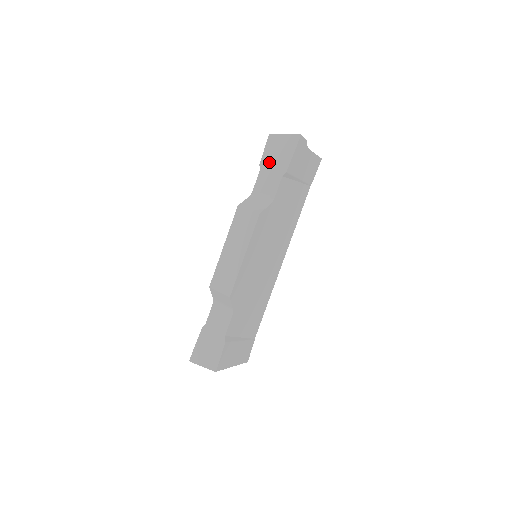
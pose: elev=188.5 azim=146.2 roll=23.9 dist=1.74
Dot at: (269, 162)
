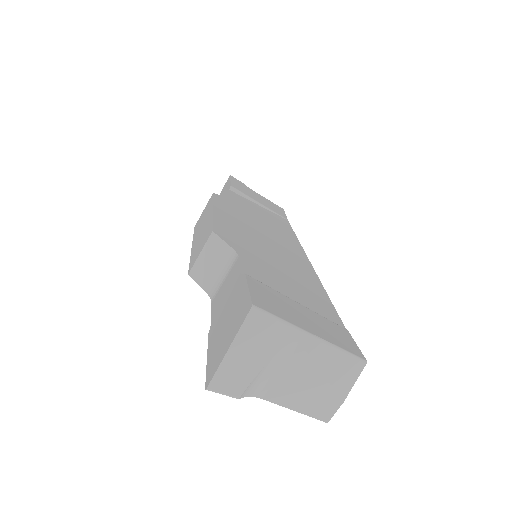
Dot at: occluded
